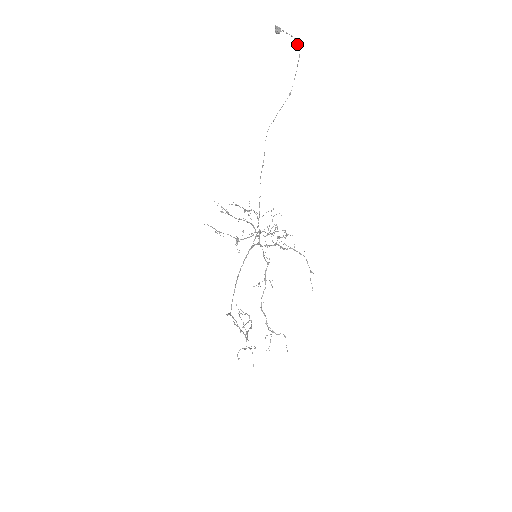
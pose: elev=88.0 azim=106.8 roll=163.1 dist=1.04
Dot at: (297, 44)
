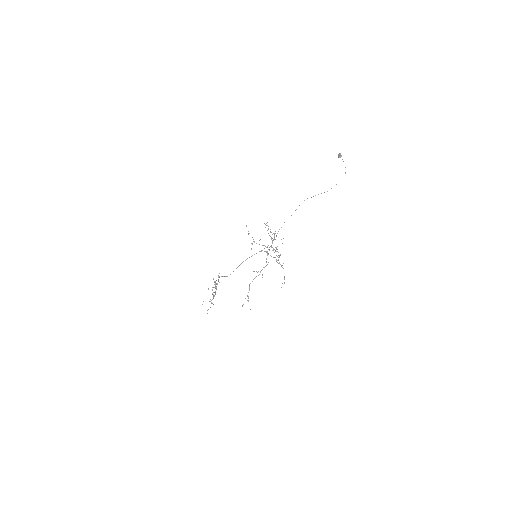
Dot at: (345, 172)
